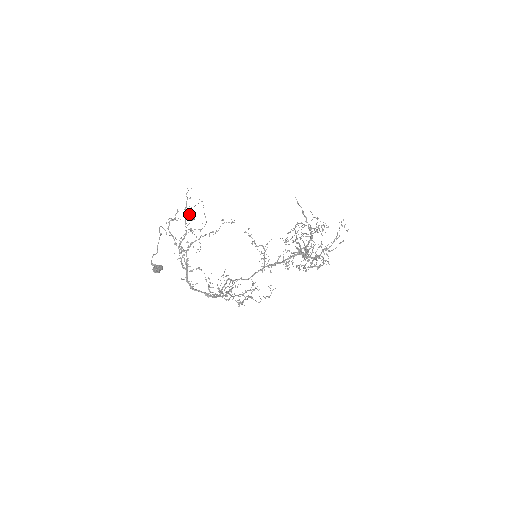
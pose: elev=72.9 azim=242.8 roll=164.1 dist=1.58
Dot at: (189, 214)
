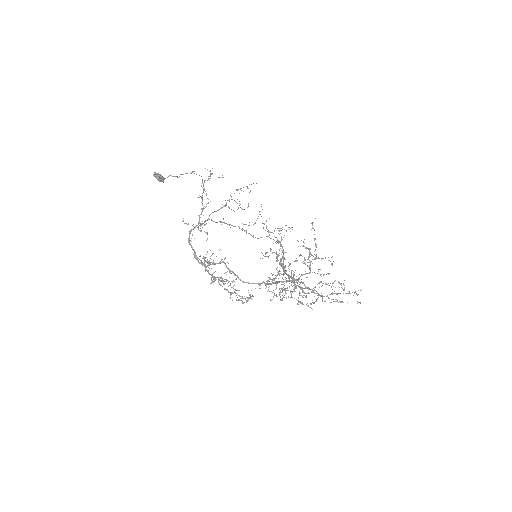
Dot at: occluded
